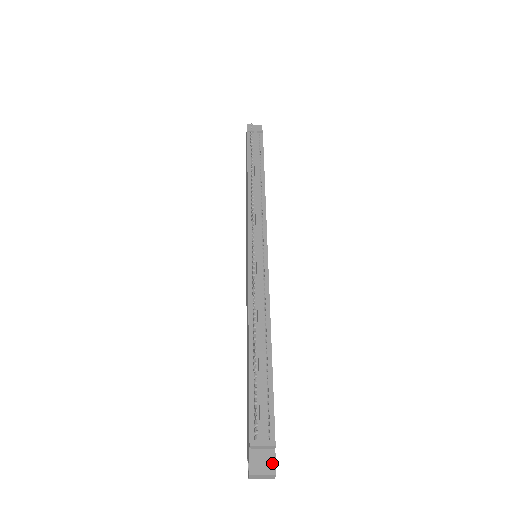
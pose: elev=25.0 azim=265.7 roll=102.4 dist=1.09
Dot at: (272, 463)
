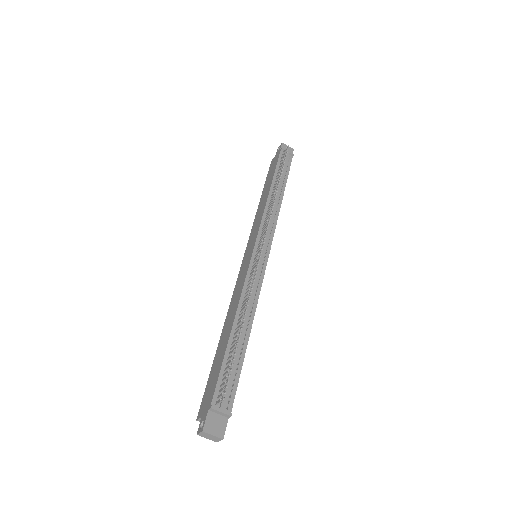
Dot at: (223, 428)
